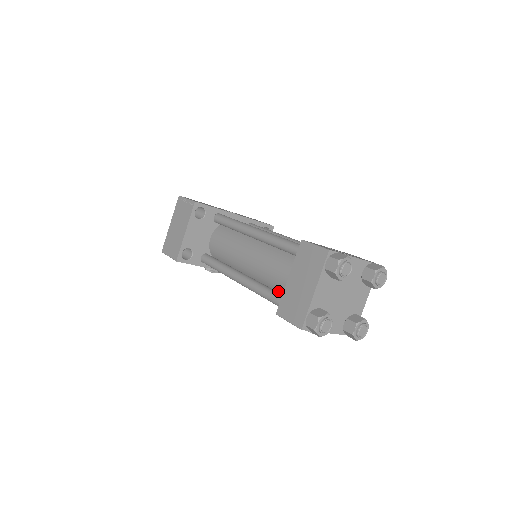
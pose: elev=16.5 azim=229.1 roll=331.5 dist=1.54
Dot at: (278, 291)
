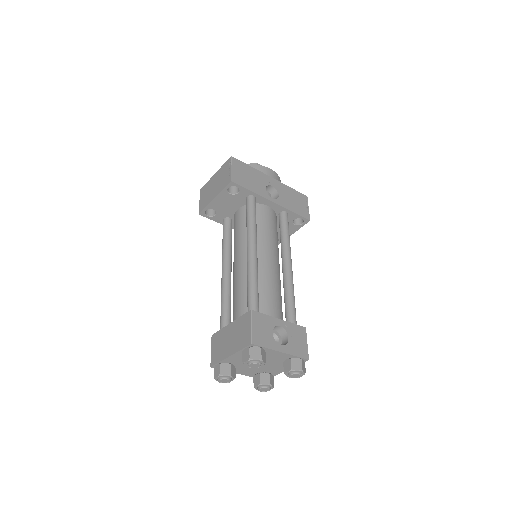
Dot at: occluded
